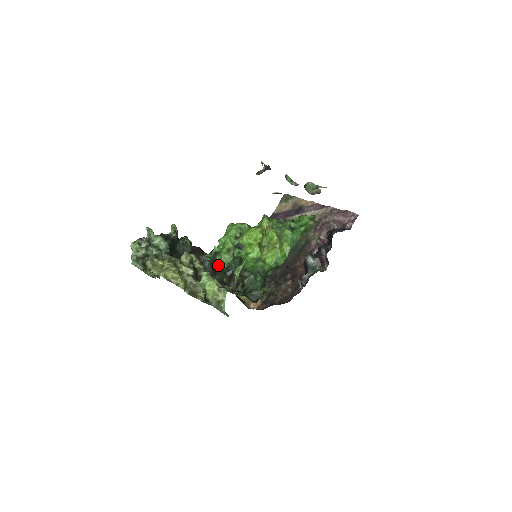
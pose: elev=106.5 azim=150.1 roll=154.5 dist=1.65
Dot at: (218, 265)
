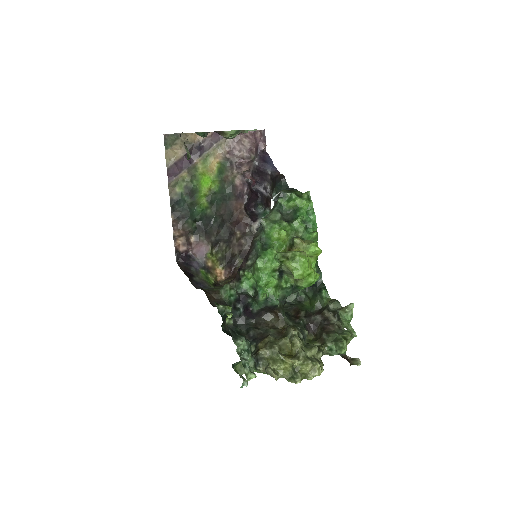
Dot at: (277, 307)
